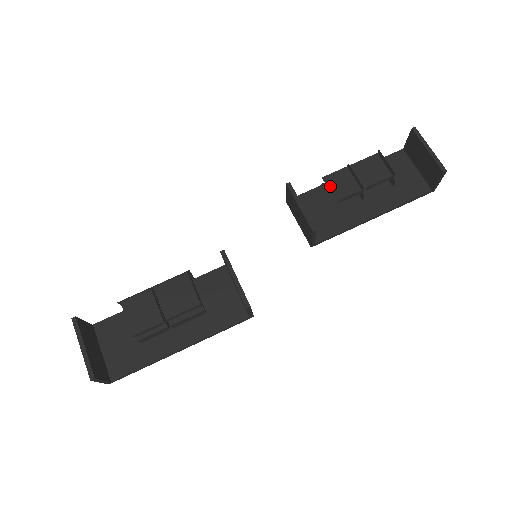
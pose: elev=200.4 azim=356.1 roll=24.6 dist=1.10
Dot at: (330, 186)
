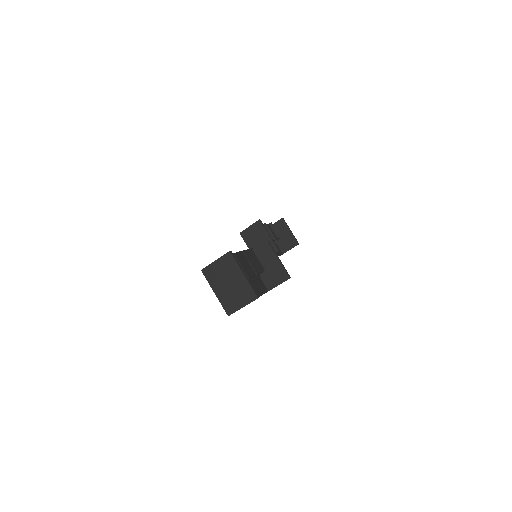
Dot at: occluded
